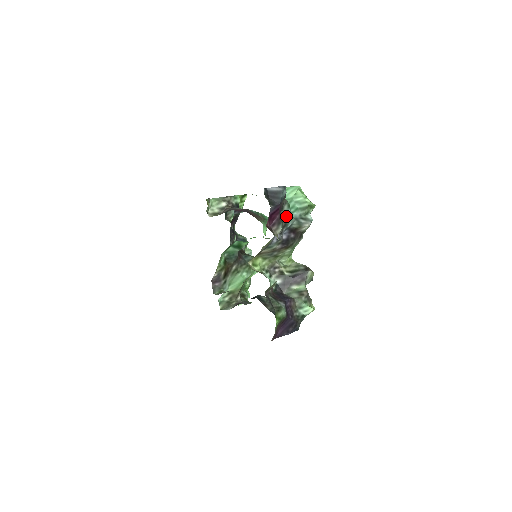
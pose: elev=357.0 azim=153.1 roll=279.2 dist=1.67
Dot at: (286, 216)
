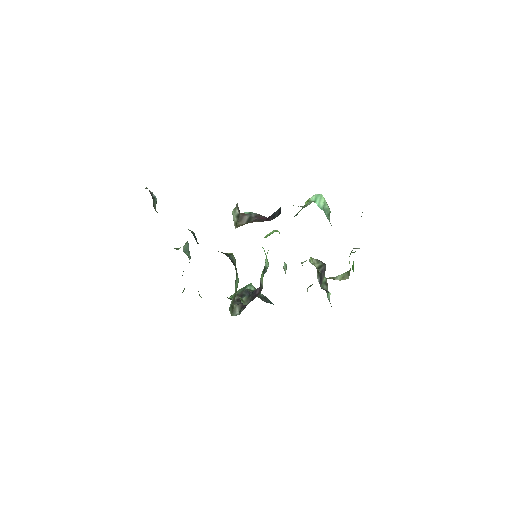
Dot at: occluded
